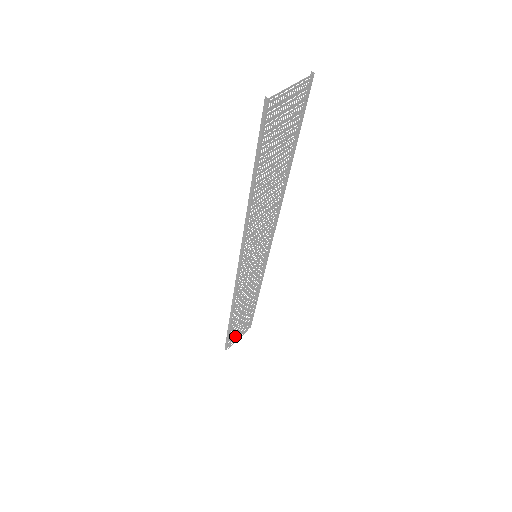
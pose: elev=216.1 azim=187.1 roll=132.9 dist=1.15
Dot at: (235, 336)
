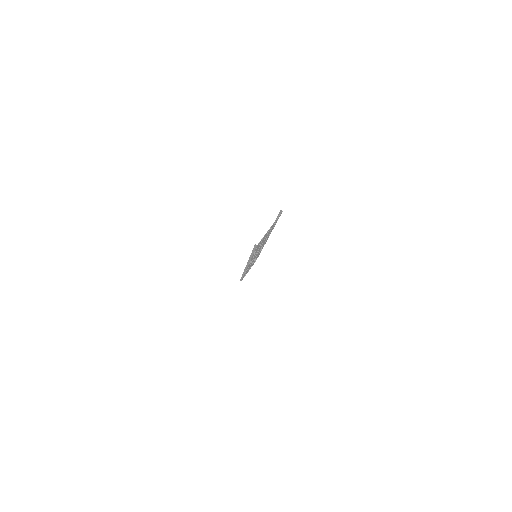
Dot at: occluded
